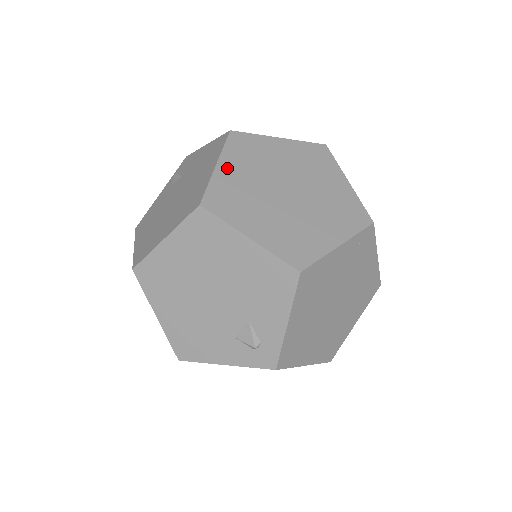
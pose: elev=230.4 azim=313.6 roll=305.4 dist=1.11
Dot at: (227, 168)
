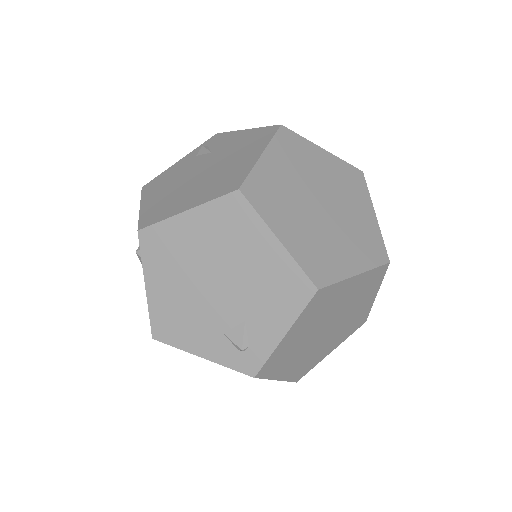
Dot at: (271, 161)
